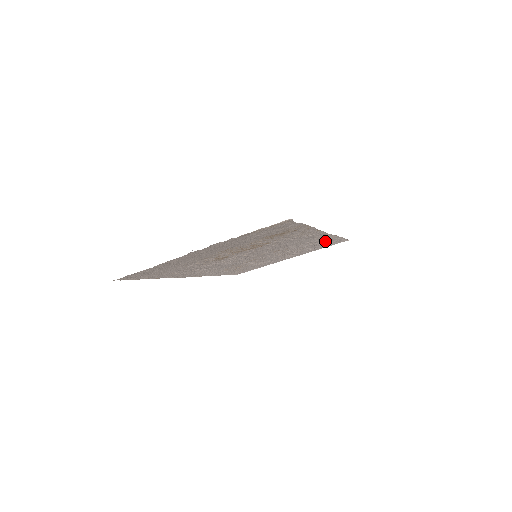
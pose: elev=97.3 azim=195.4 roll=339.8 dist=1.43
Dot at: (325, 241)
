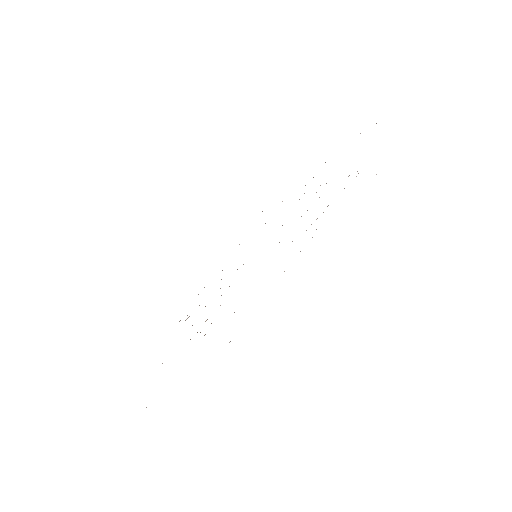
Dot at: occluded
